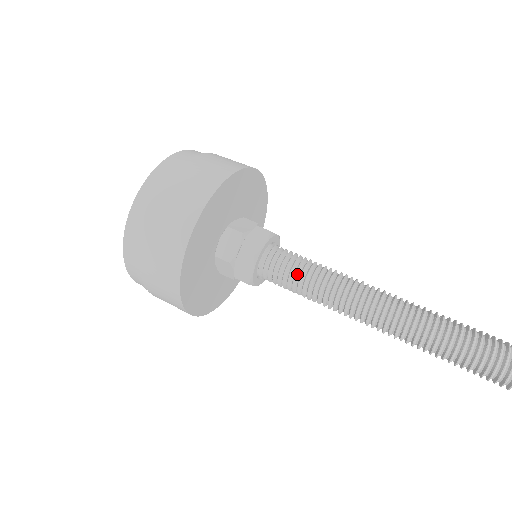
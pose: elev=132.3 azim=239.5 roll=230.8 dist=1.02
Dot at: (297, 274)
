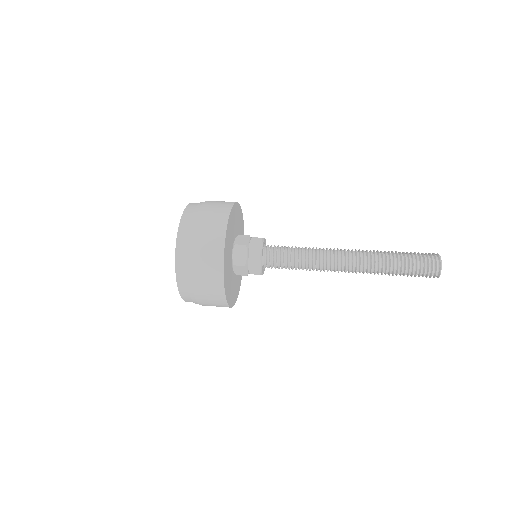
Dot at: (289, 248)
